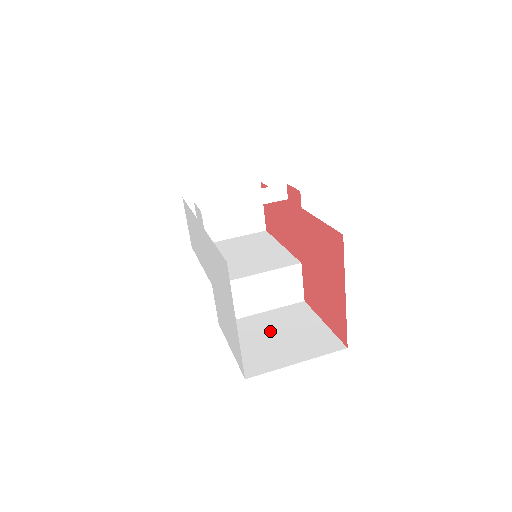
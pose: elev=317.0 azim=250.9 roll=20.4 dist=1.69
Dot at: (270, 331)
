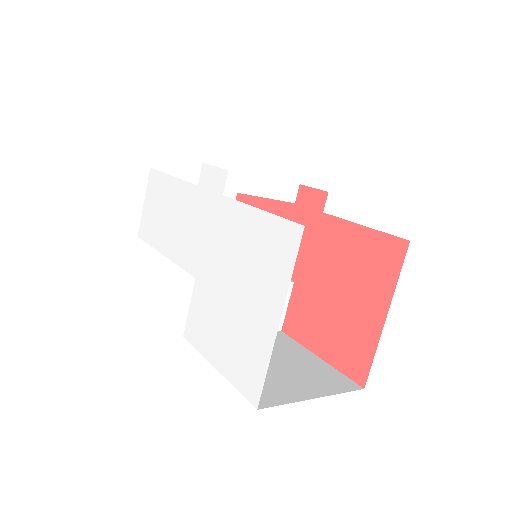
Dot at: occluded
